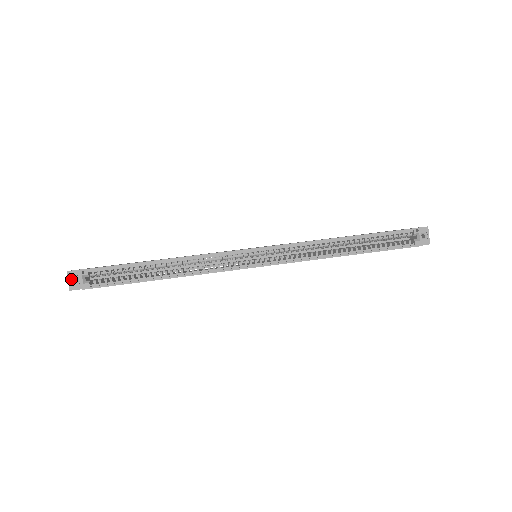
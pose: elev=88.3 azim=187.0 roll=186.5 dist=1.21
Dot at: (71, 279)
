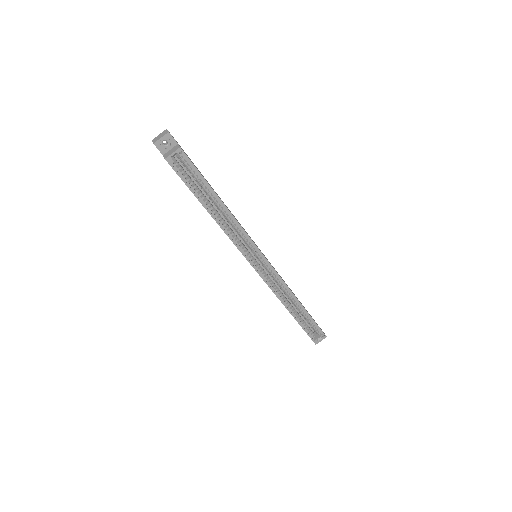
Dot at: (164, 139)
